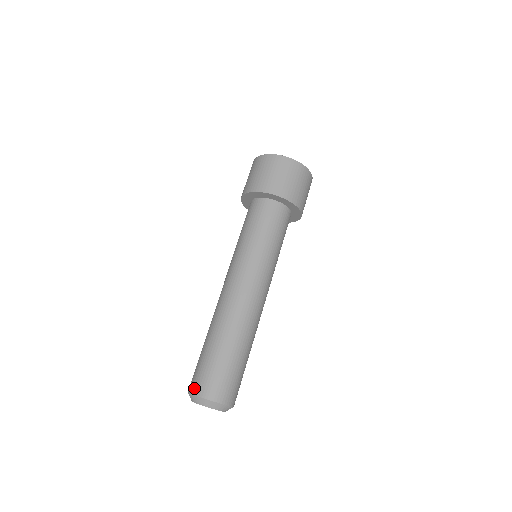
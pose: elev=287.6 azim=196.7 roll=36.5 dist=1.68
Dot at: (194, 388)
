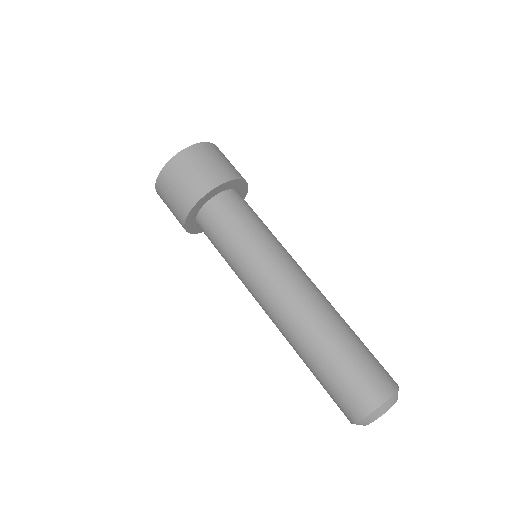
Dot at: (368, 404)
